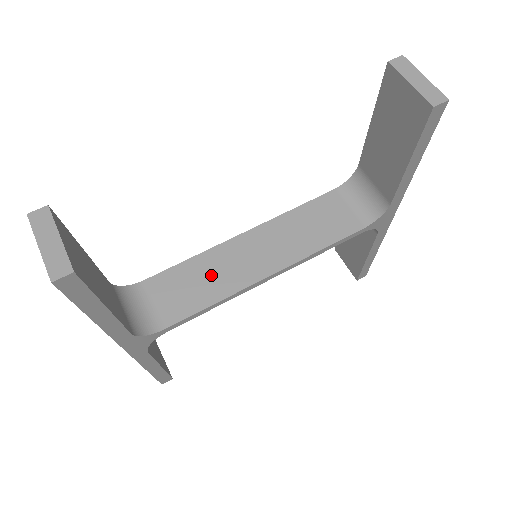
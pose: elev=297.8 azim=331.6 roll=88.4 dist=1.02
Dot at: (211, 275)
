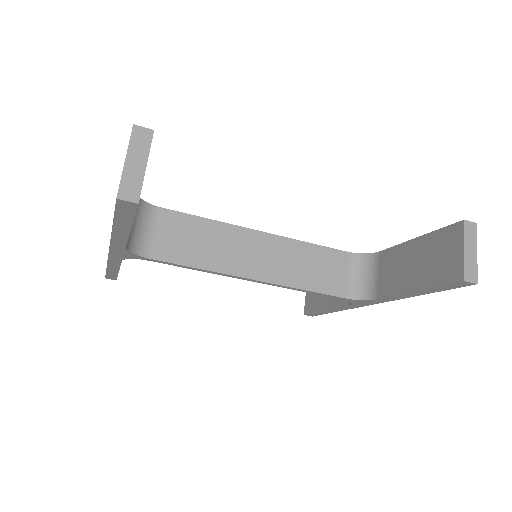
Dot at: (214, 245)
